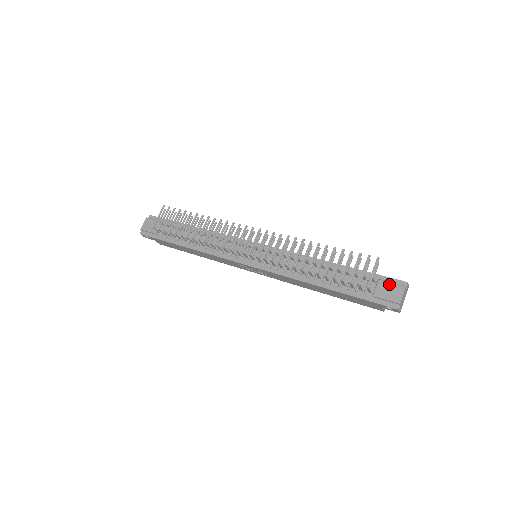
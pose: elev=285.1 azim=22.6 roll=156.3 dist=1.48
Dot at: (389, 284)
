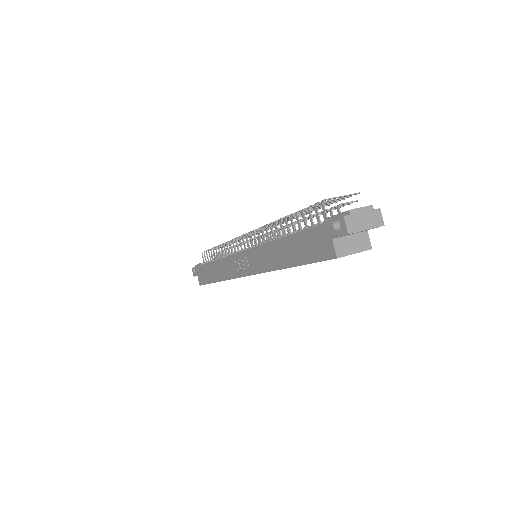
Dot at: occluded
